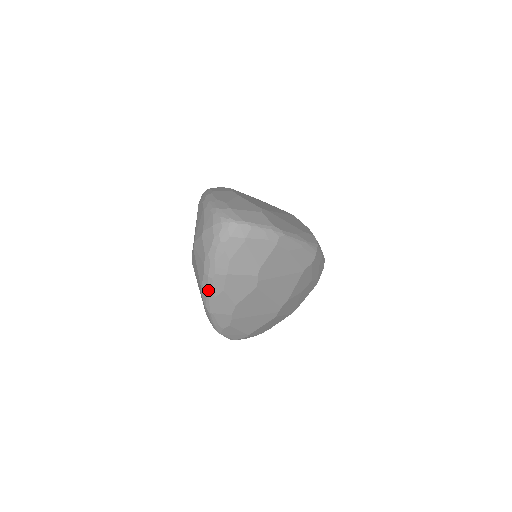
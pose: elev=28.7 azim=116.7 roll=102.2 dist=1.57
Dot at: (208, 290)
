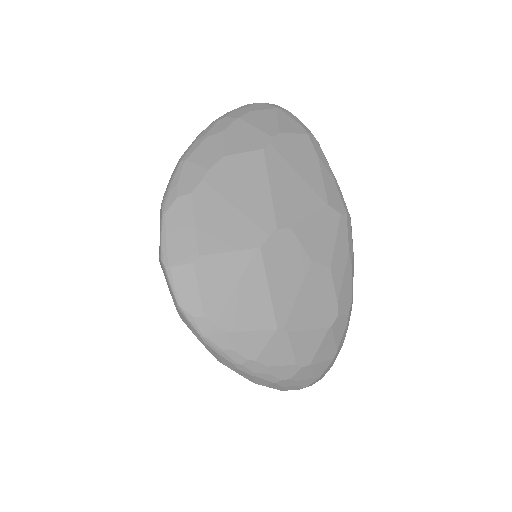
Dot at: (202, 134)
